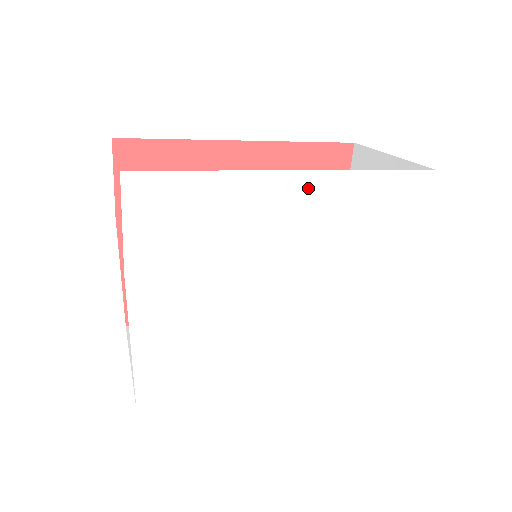
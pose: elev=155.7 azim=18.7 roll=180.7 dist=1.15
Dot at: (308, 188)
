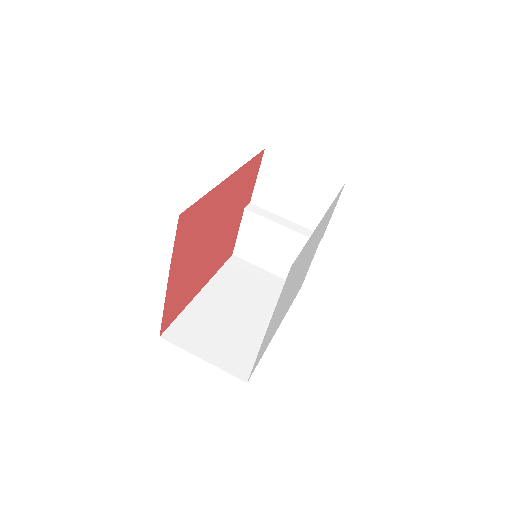
Dot at: occluded
